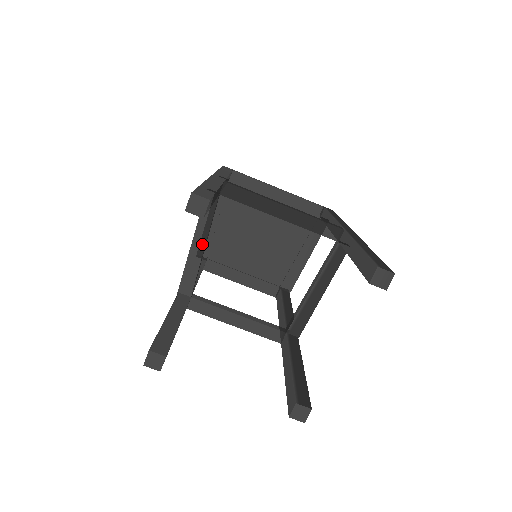
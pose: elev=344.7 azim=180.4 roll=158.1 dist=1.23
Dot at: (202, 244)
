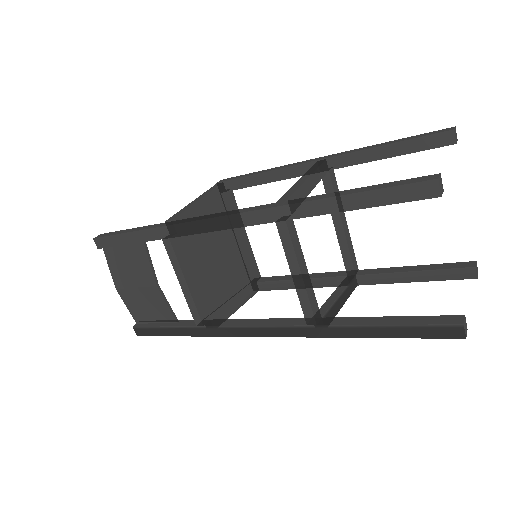
Dot at: (312, 186)
